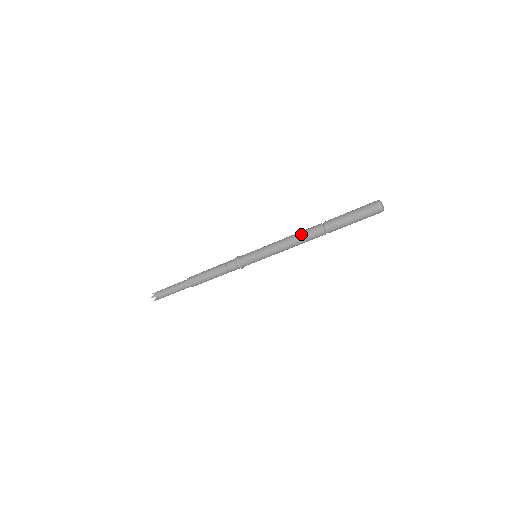
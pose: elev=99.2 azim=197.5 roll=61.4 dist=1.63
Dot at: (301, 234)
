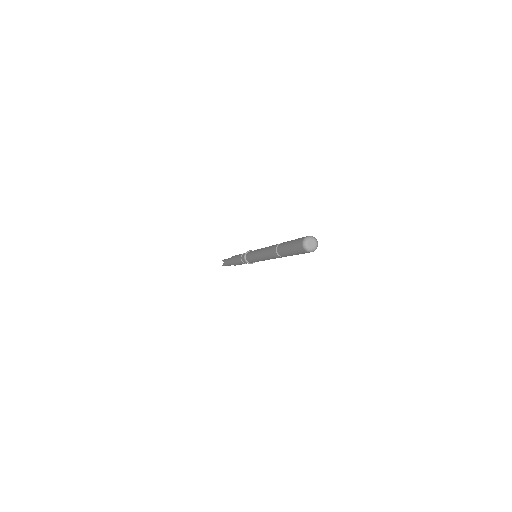
Dot at: (272, 245)
